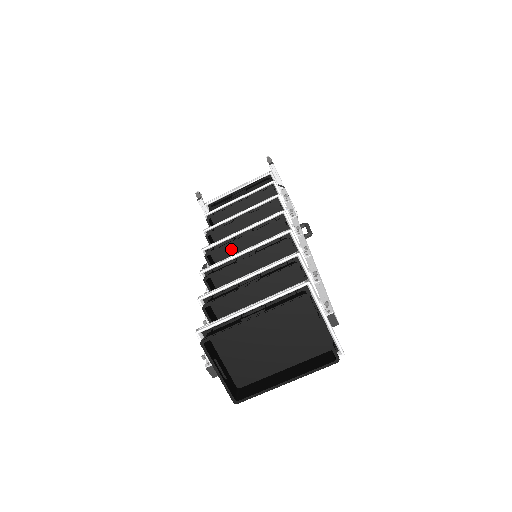
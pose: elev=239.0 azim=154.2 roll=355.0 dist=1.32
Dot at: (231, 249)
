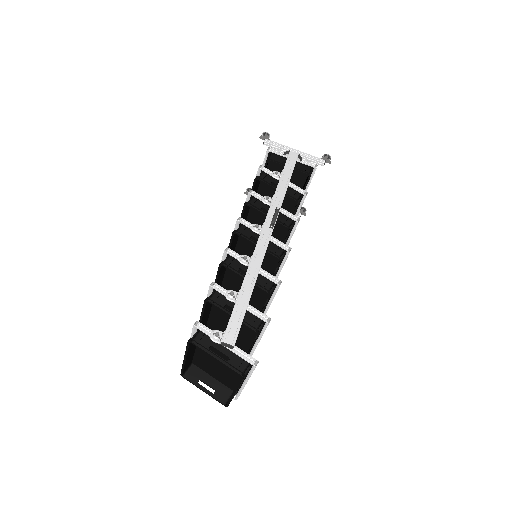
Dot at: occluded
